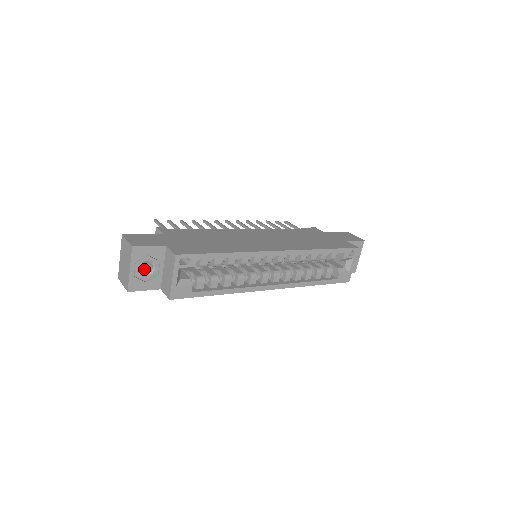
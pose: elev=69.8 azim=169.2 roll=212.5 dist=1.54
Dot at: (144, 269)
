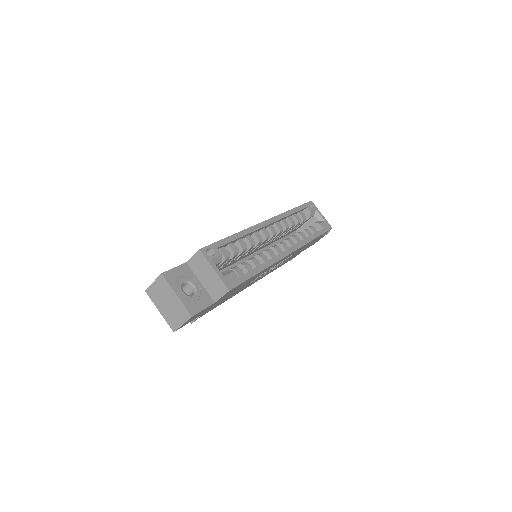
Dot at: occluded
